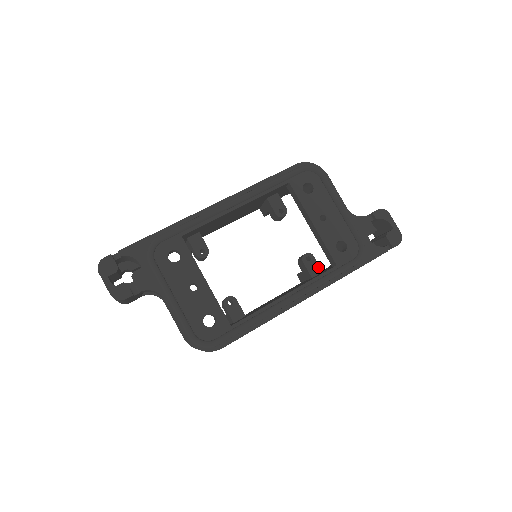
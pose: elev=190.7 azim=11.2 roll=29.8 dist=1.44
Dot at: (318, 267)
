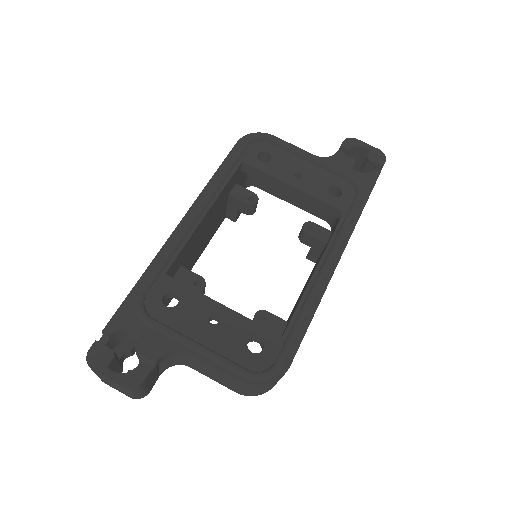
Dot at: (325, 230)
